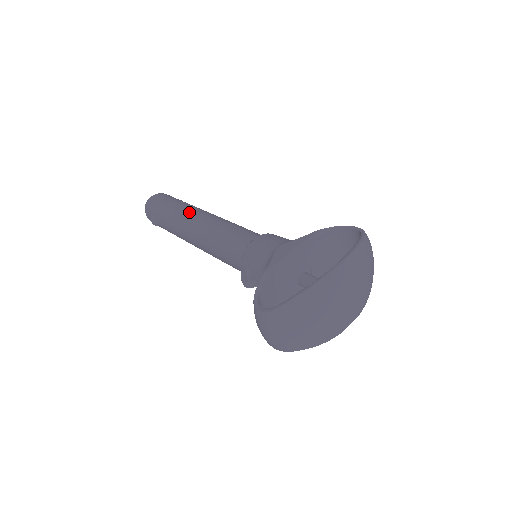
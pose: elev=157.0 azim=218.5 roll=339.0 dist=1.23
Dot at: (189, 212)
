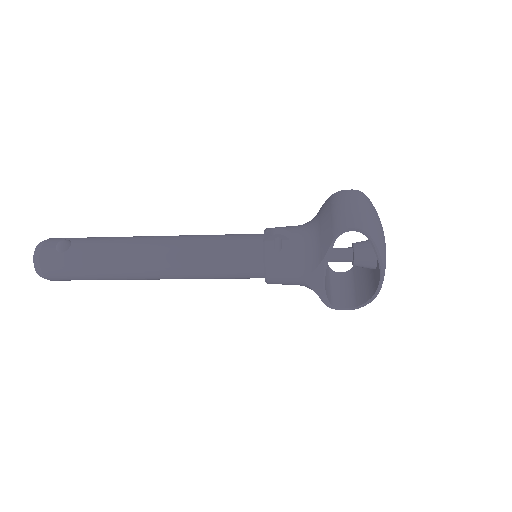
Dot at: occluded
